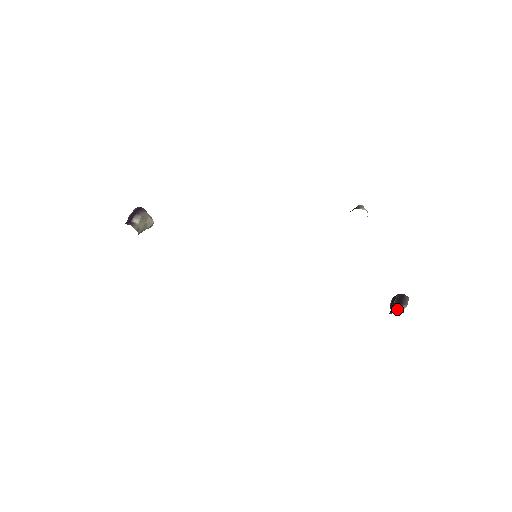
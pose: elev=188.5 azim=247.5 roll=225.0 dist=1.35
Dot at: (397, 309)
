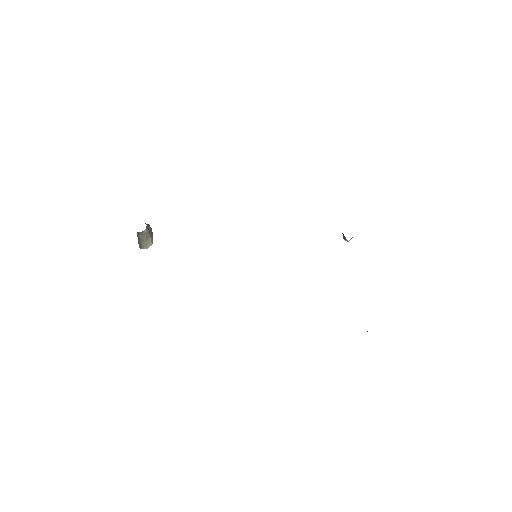
Dot at: occluded
